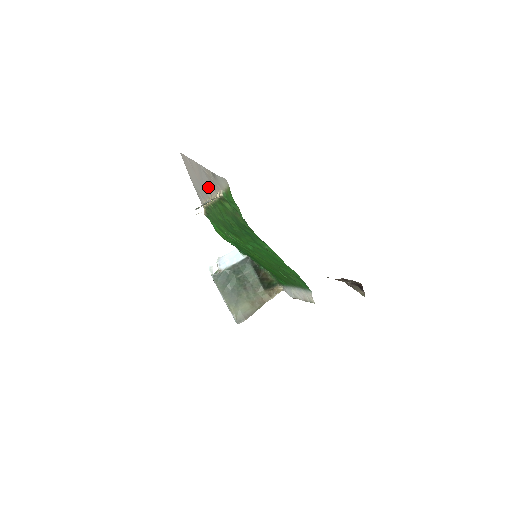
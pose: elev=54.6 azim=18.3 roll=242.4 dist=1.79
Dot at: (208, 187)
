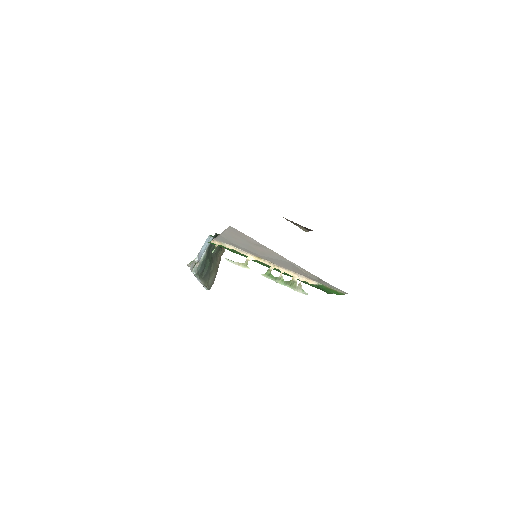
Dot at: (278, 263)
